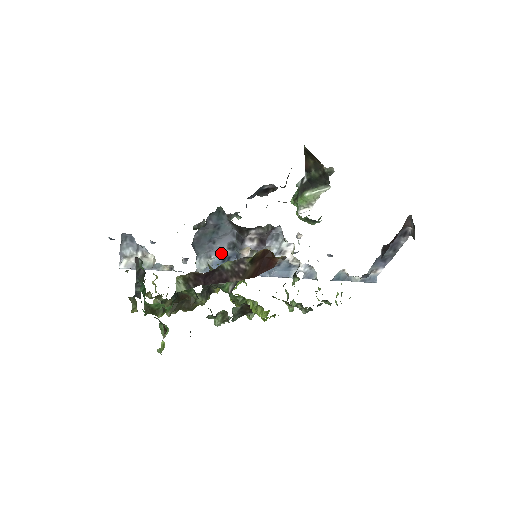
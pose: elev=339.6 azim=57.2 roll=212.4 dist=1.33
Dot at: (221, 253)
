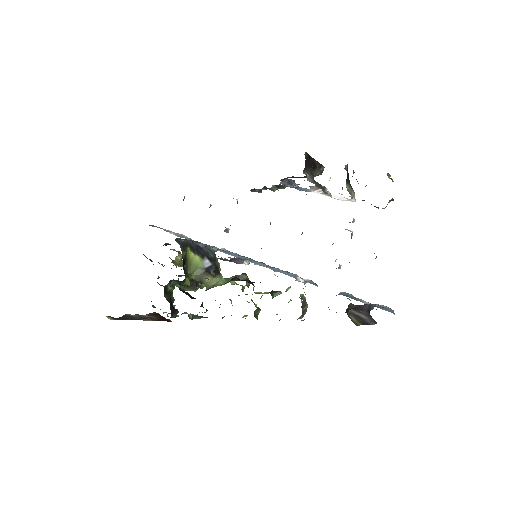
Dot at: occluded
